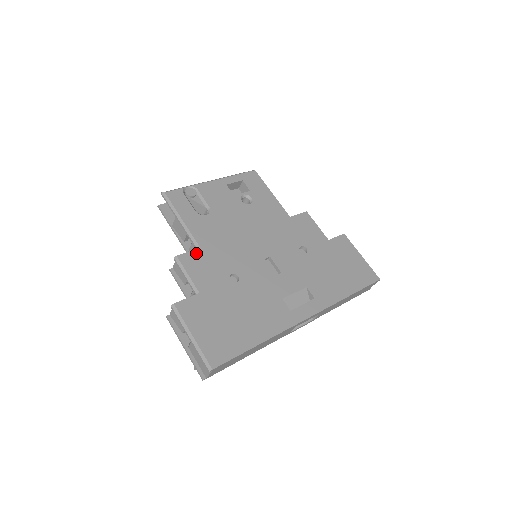
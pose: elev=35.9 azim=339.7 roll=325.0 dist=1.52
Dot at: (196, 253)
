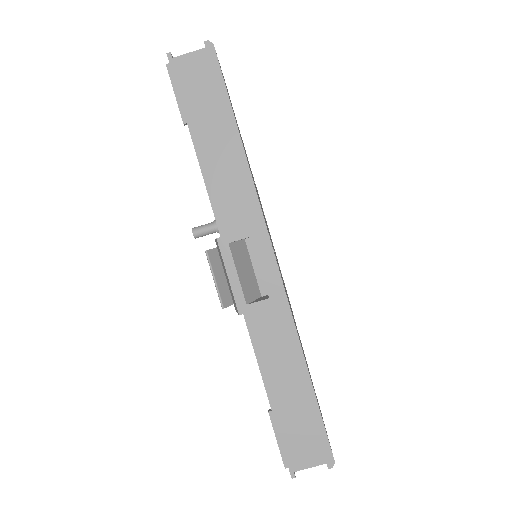
Dot at: occluded
